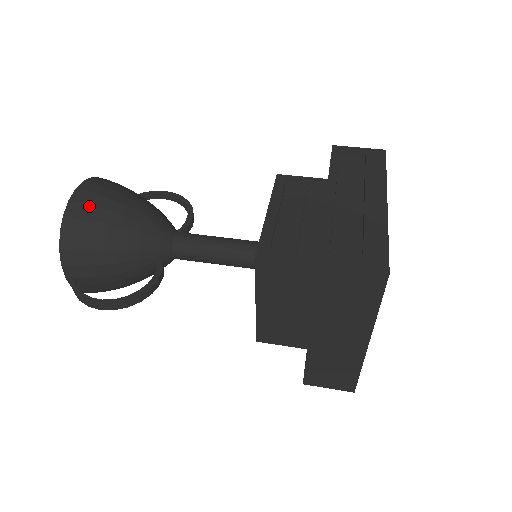
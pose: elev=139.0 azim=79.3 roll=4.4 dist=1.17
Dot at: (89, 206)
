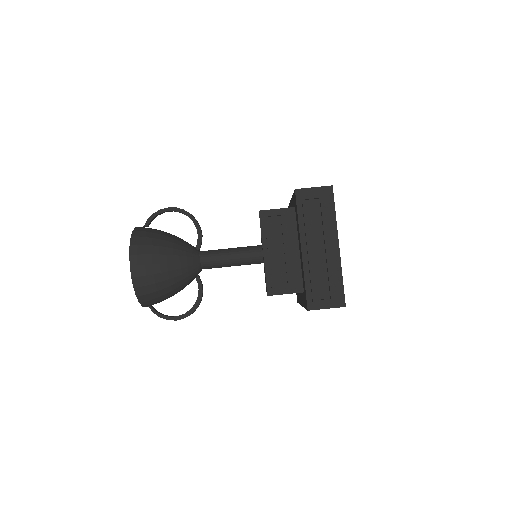
Dot at: (146, 276)
